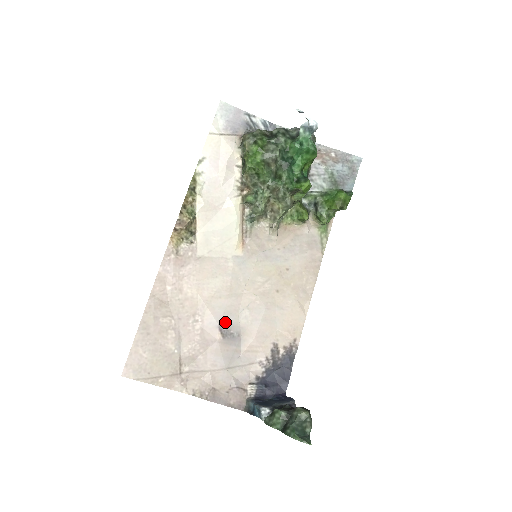
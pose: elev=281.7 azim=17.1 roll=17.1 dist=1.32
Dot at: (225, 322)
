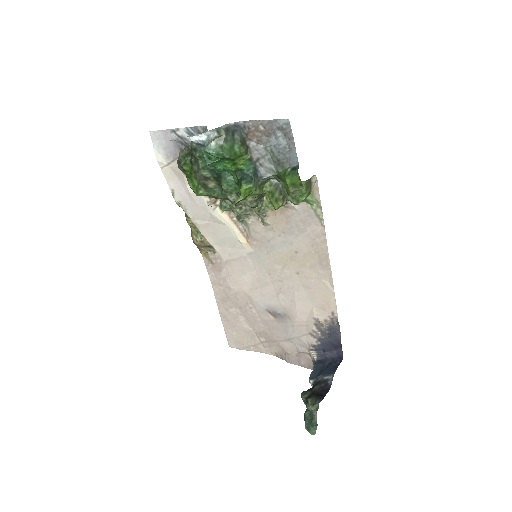
Dot at: (270, 306)
